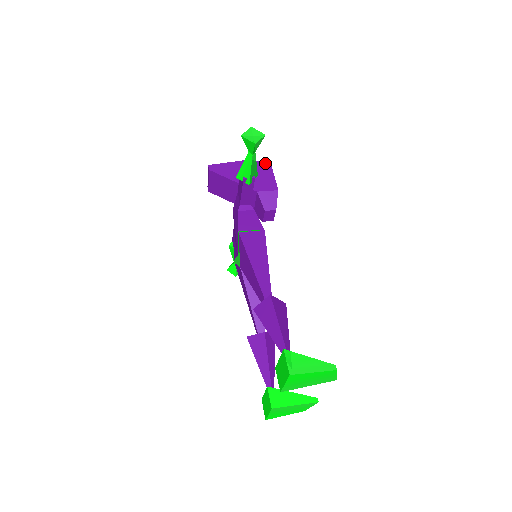
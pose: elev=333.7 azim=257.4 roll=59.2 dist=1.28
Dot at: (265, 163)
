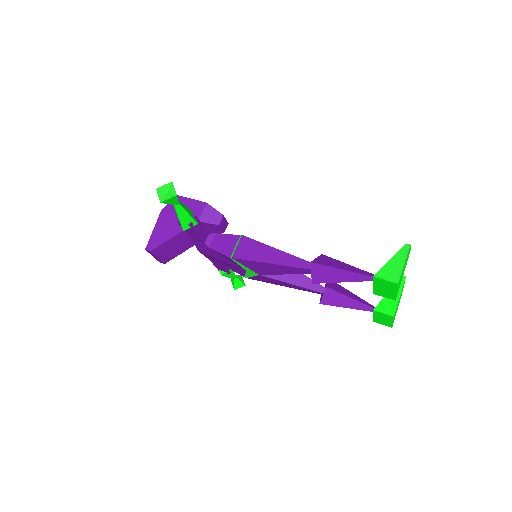
Dot at: occluded
